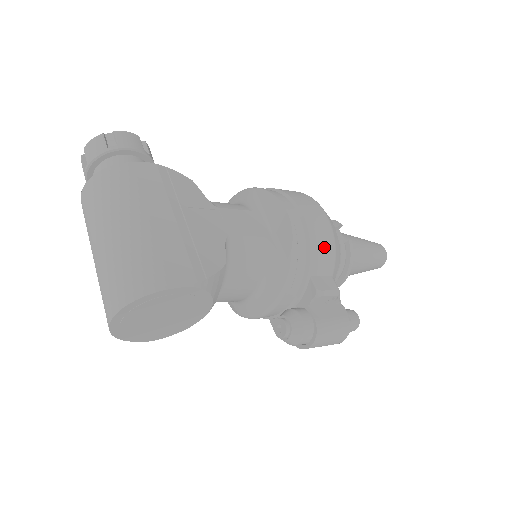
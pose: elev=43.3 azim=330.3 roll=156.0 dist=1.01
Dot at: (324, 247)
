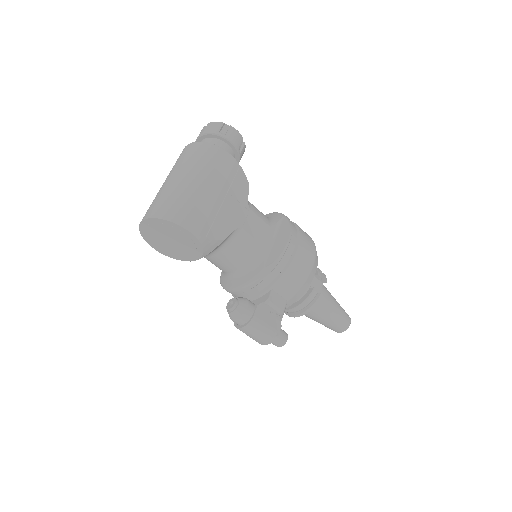
Dot at: (294, 279)
